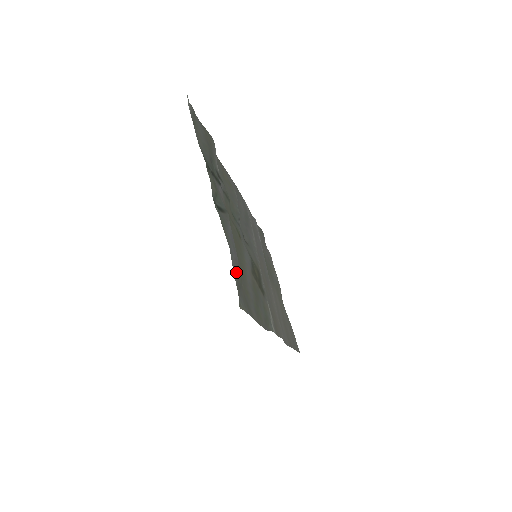
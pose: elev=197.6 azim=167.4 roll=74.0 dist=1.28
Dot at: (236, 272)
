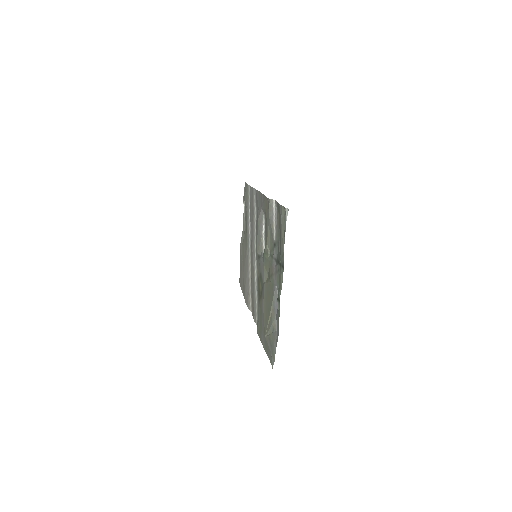
Dot at: (274, 341)
